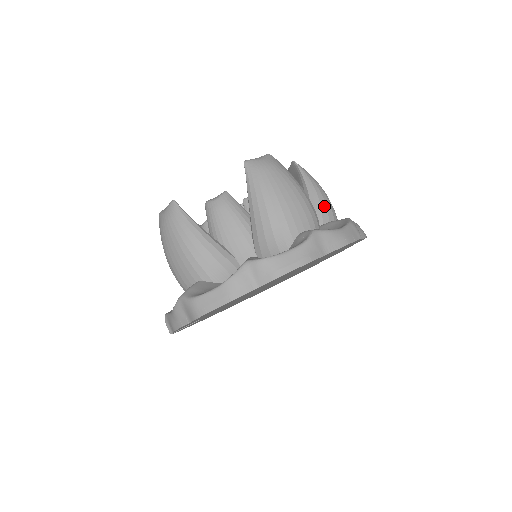
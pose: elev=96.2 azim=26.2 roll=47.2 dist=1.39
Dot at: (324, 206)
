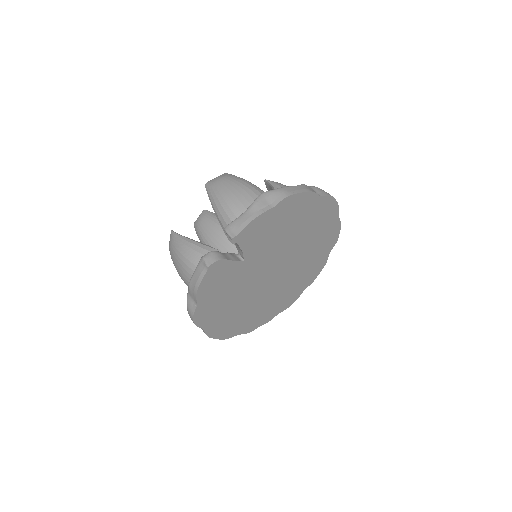
Dot at: occluded
